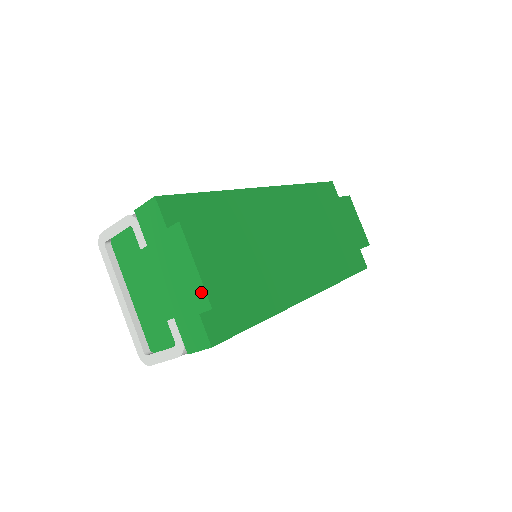
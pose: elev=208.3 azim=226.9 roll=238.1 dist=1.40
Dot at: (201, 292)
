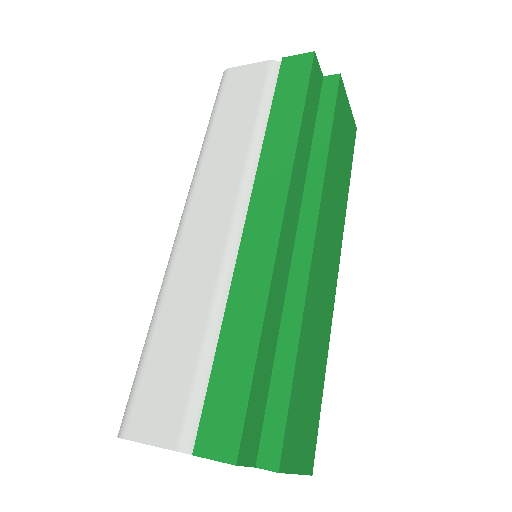
Dot at: occluded
